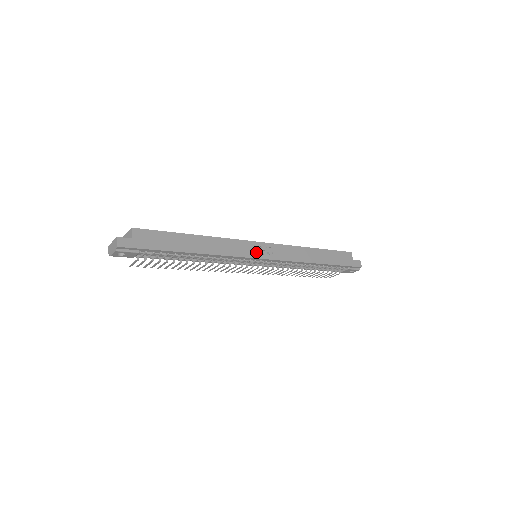
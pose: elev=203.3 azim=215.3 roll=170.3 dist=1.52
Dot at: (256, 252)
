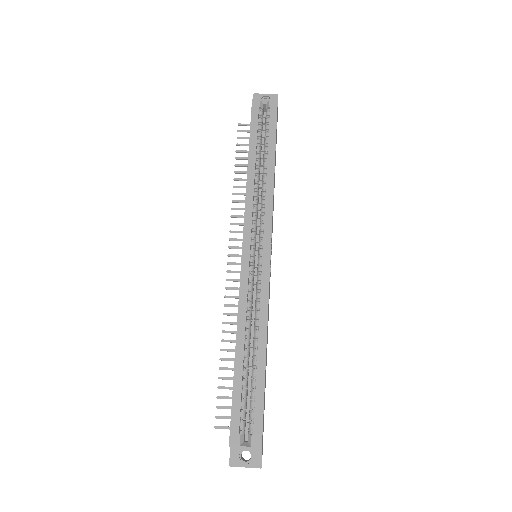
Dot at: occluded
